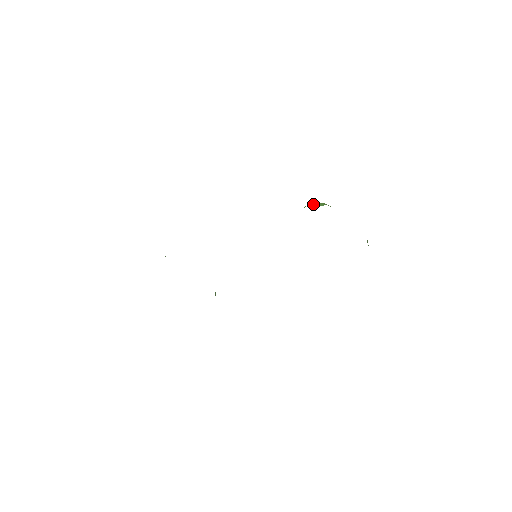
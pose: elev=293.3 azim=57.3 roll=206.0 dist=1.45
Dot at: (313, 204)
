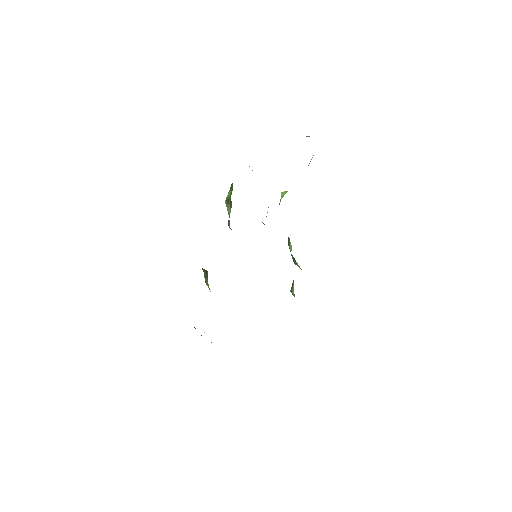
Dot at: occluded
